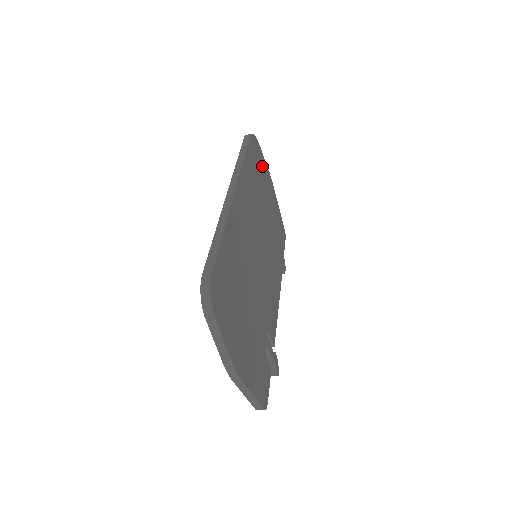
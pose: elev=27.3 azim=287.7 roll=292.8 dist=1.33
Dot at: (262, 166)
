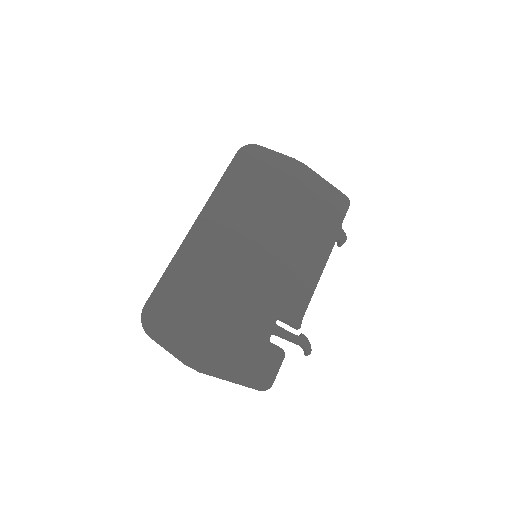
Dot at: (271, 164)
